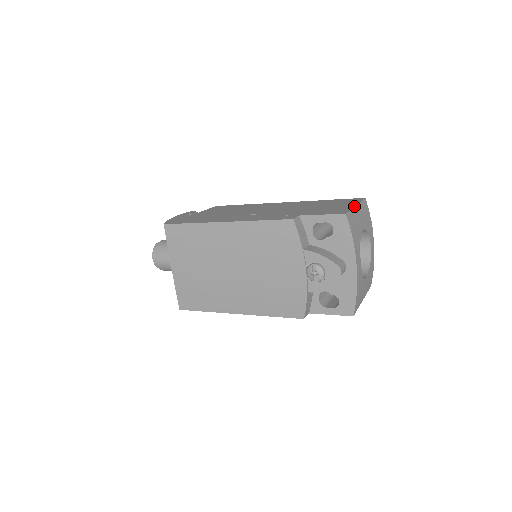
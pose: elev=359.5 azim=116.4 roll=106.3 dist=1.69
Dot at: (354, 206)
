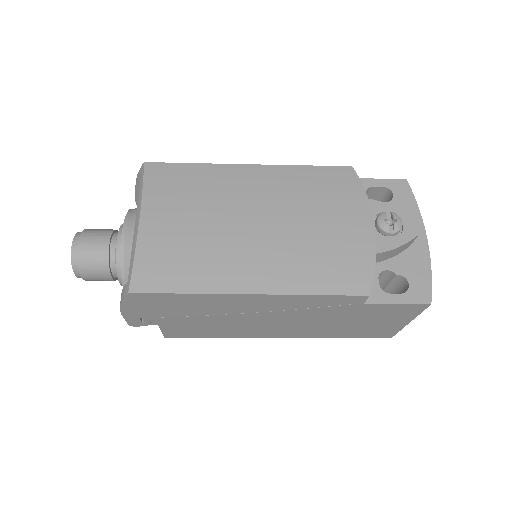
Dot at: occluded
